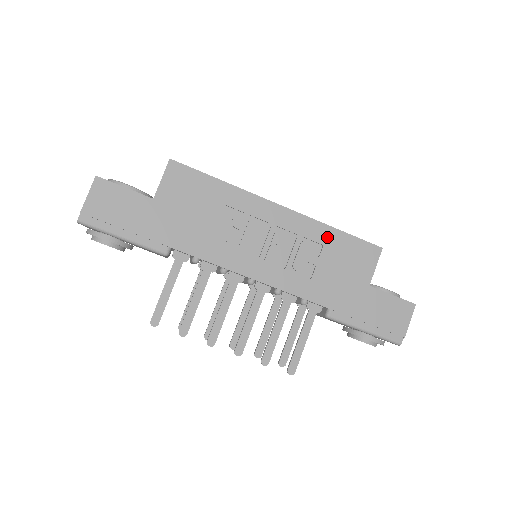
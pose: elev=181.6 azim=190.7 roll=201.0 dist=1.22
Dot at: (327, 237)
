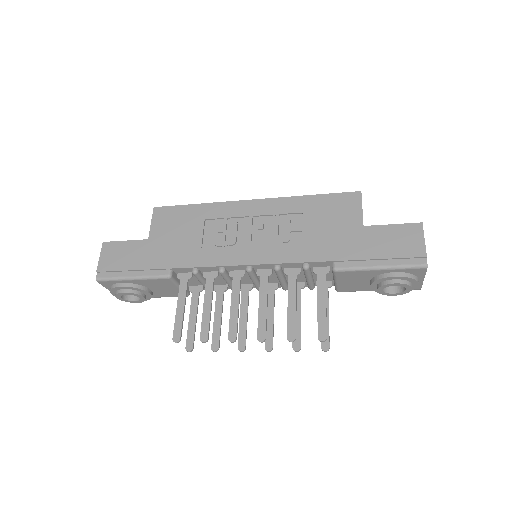
Dot at: (303, 205)
